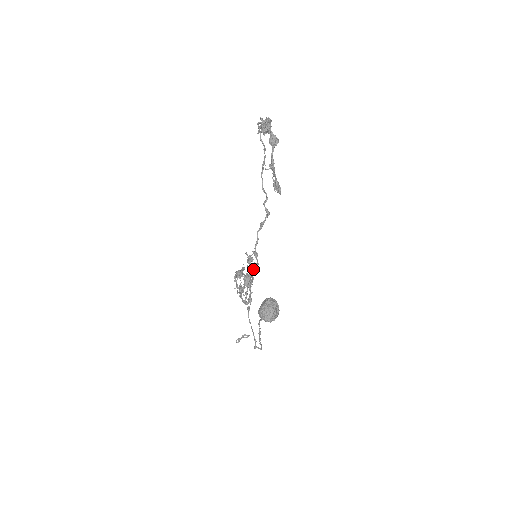
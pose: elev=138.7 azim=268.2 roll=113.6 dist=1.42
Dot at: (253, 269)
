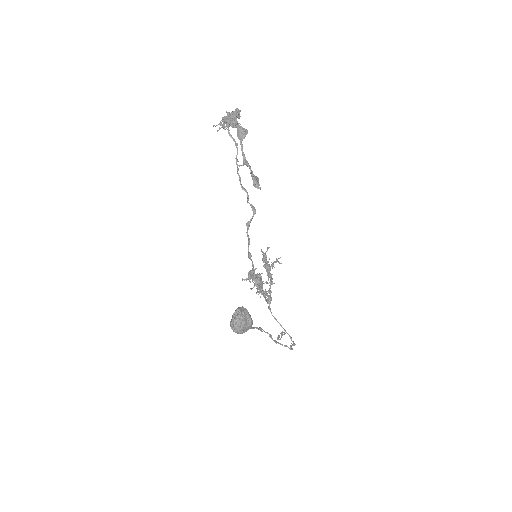
Dot at: (268, 267)
